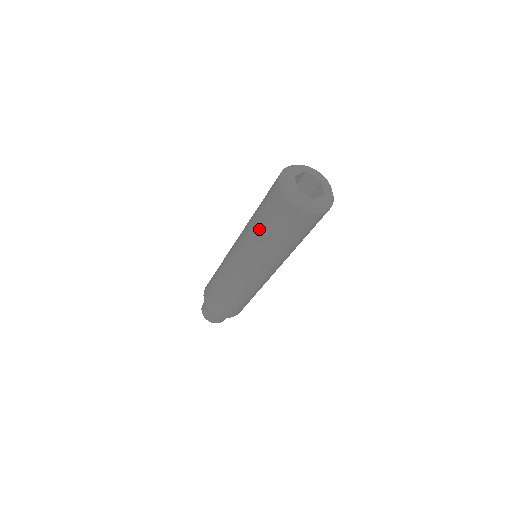
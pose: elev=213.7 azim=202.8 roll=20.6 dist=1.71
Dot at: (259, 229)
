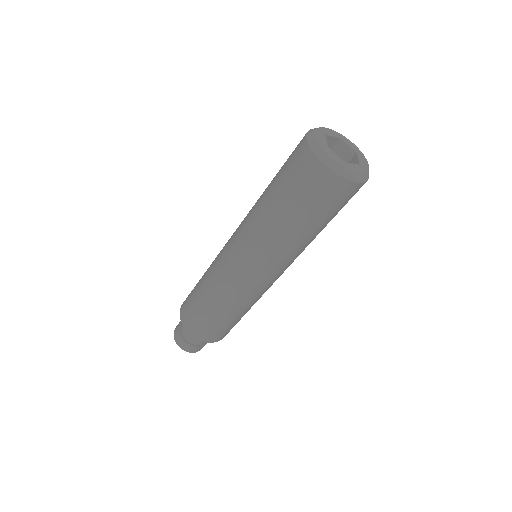
Dot at: (293, 228)
